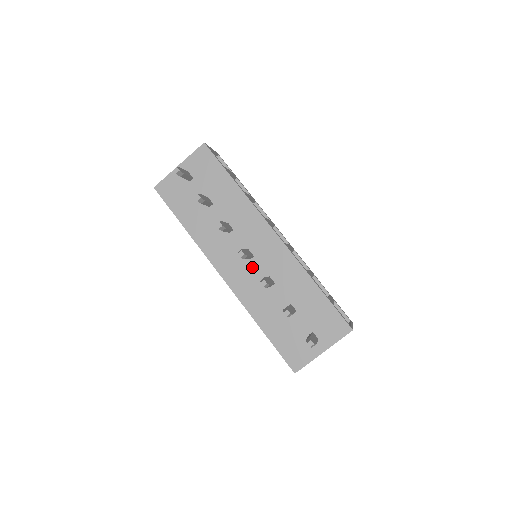
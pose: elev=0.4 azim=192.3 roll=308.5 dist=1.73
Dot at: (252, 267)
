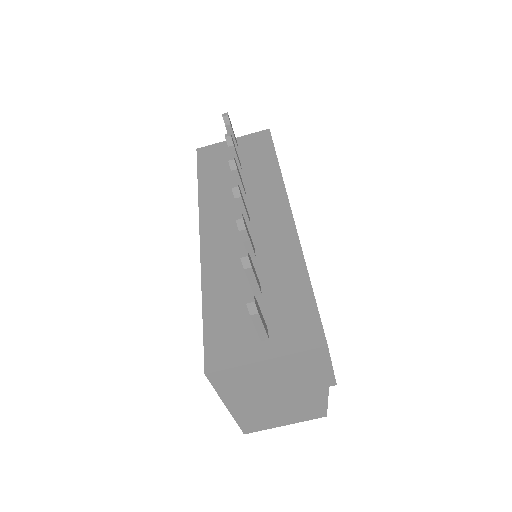
Dot at: occluded
